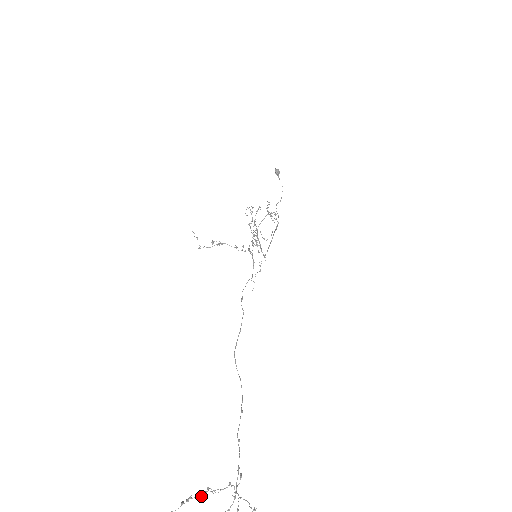
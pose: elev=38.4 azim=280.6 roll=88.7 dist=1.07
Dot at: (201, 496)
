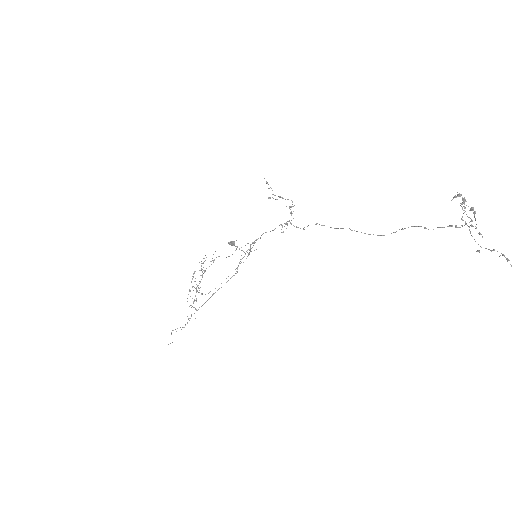
Dot at: (464, 199)
